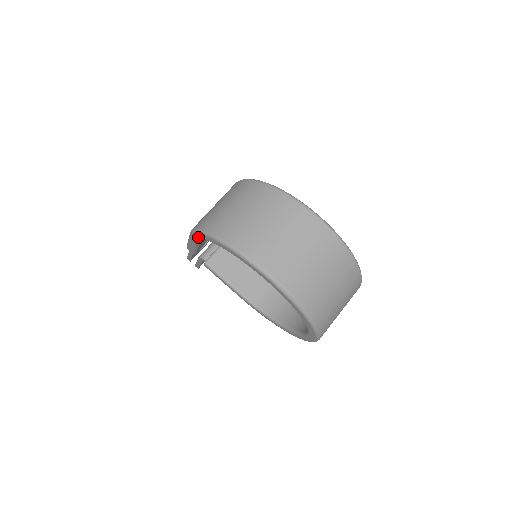
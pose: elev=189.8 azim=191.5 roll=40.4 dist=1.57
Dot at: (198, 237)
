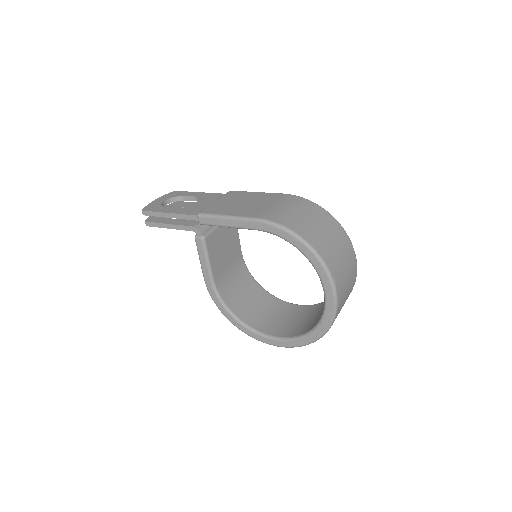
Dot at: (272, 230)
